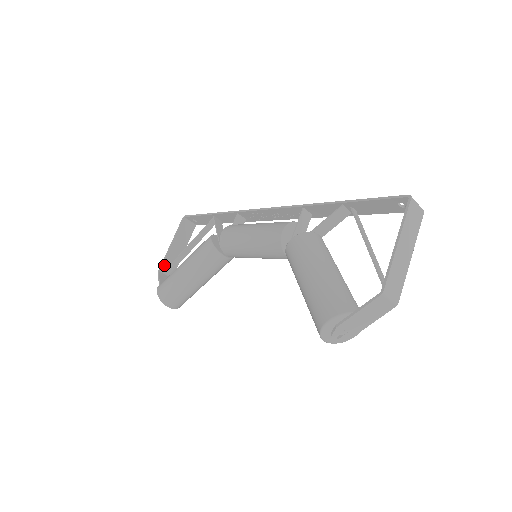
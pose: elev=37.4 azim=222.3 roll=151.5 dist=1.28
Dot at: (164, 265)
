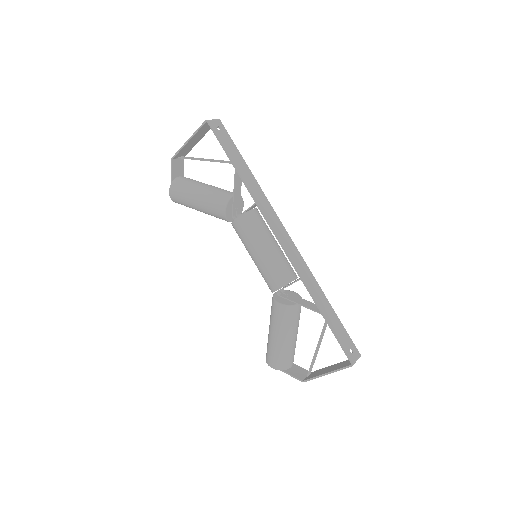
Dot at: (178, 154)
